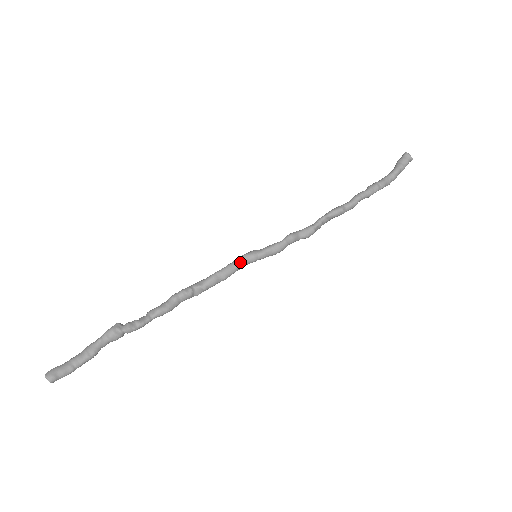
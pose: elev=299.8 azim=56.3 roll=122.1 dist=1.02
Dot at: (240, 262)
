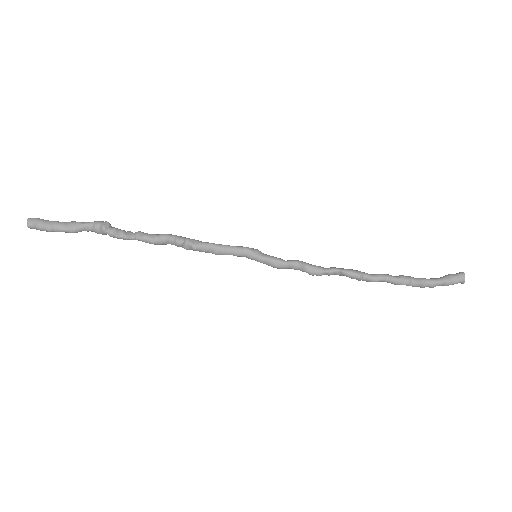
Dot at: (238, 251)
